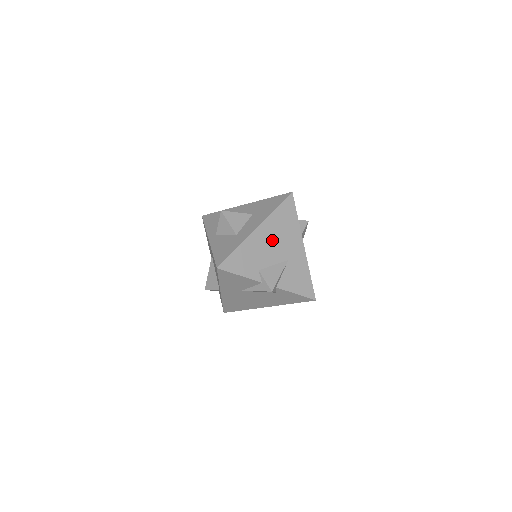
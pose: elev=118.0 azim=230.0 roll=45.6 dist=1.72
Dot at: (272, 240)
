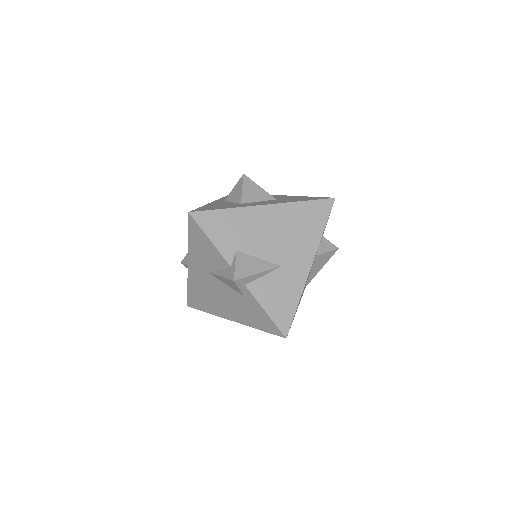
Dot at: (276, 230)
